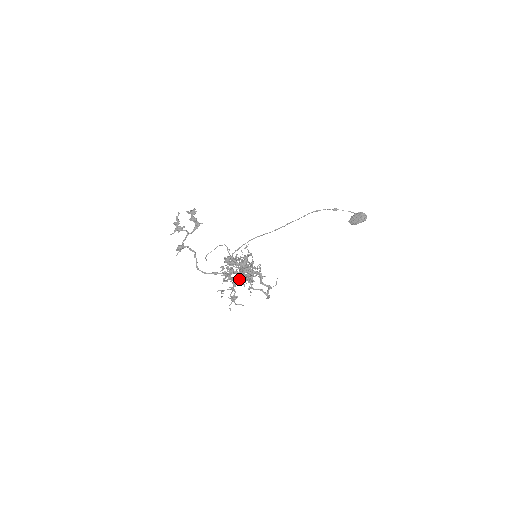
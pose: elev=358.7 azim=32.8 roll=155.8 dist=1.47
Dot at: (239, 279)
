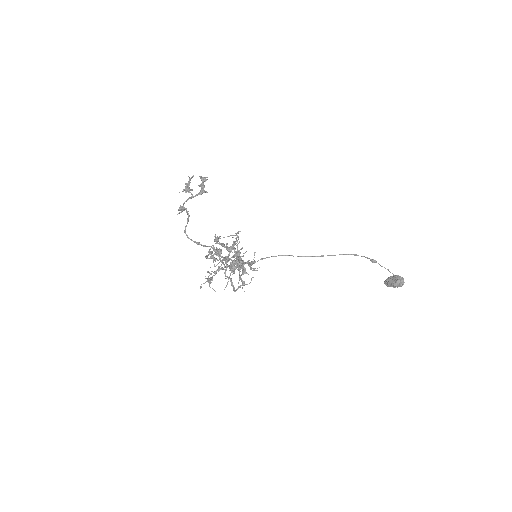
Dot at: occluded
